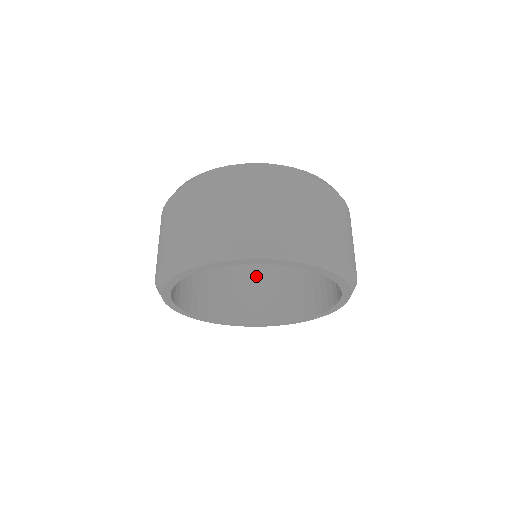
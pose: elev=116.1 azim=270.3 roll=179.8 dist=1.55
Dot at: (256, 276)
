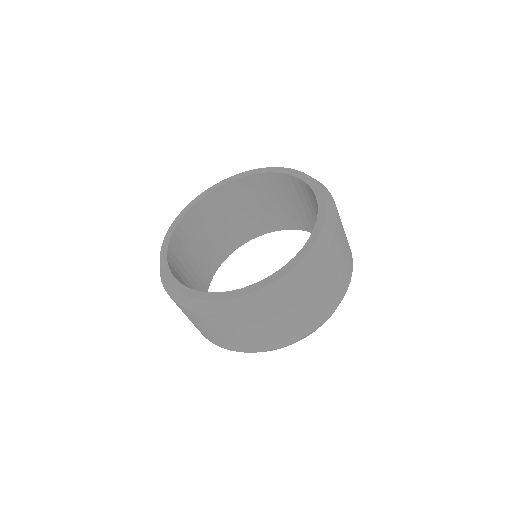
Dot at: (236, 205)
